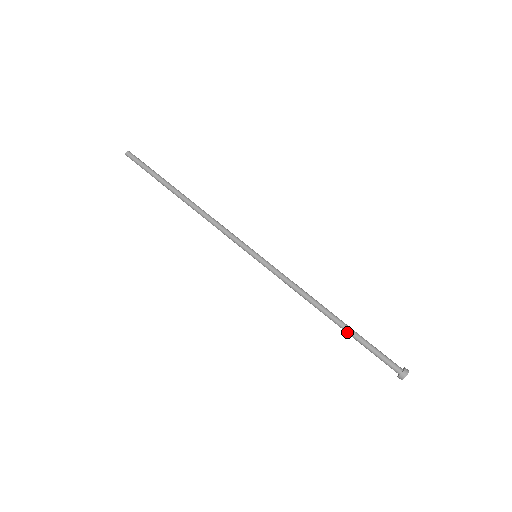
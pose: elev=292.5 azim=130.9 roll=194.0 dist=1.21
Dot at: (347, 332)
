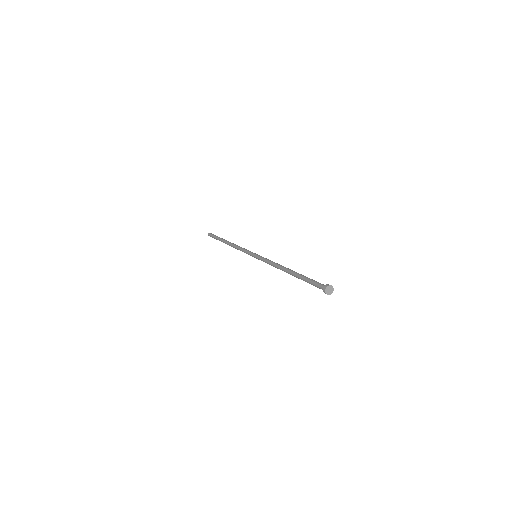
Dot at: (297, 274)
